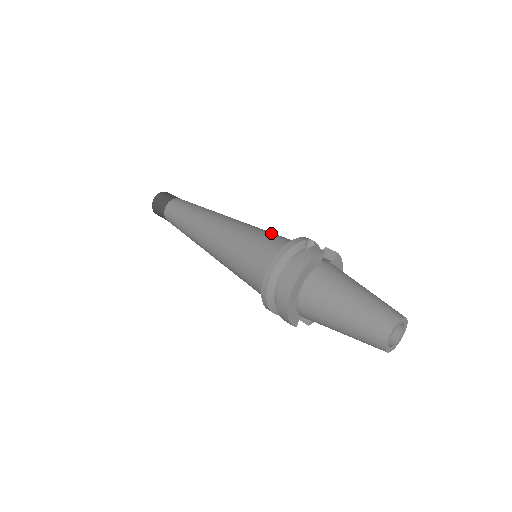
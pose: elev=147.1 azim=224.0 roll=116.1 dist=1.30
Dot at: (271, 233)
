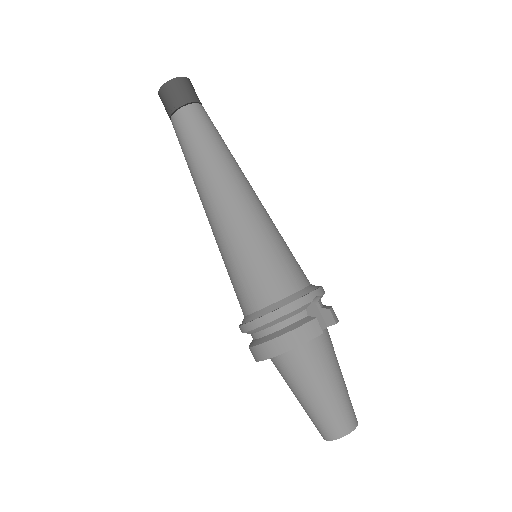
Dot at: (282, 255)
